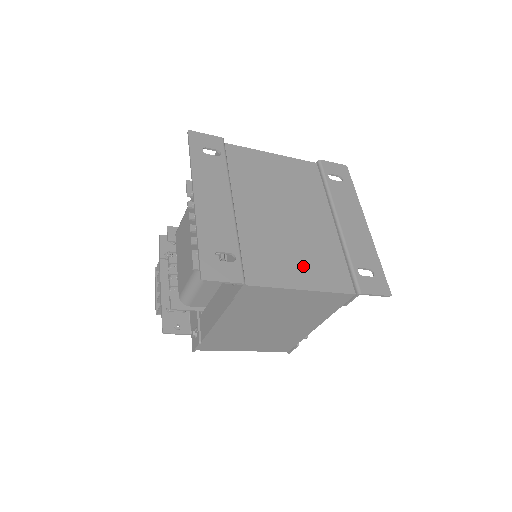
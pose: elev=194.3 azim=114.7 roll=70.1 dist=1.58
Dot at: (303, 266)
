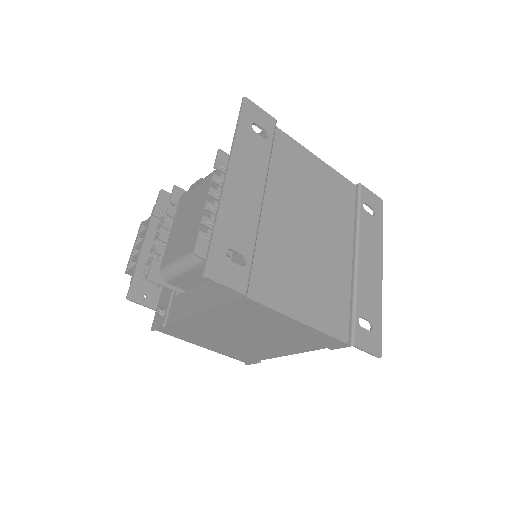
Dot at: (309, 295)
